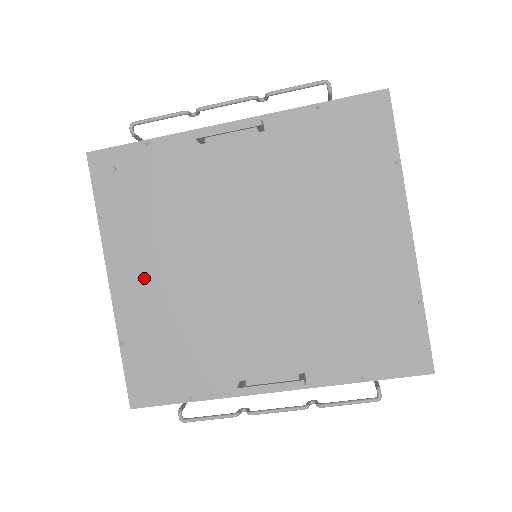
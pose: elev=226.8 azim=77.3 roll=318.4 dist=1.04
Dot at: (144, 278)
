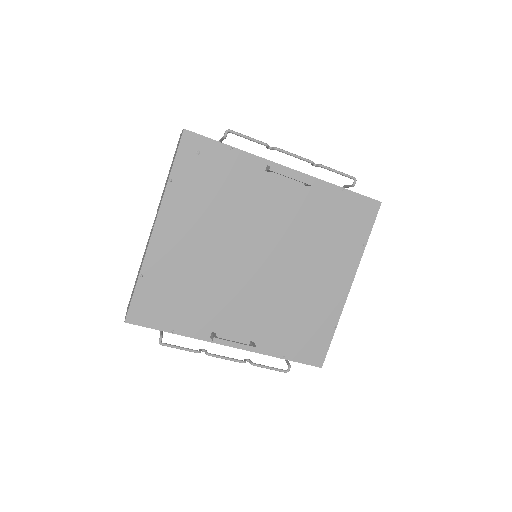
Dot at: (181, 238)
